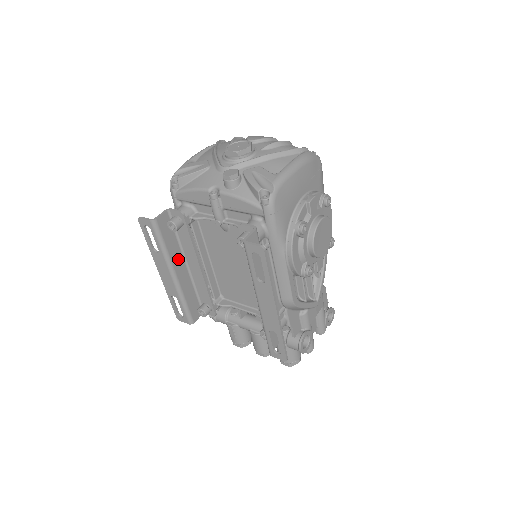
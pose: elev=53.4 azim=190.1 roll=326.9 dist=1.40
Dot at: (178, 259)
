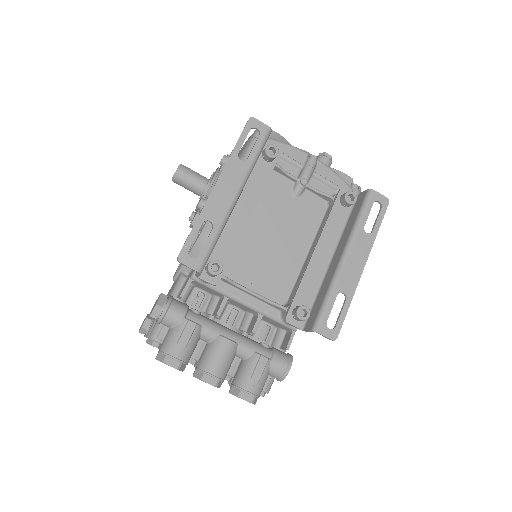
Dot at: occluded
